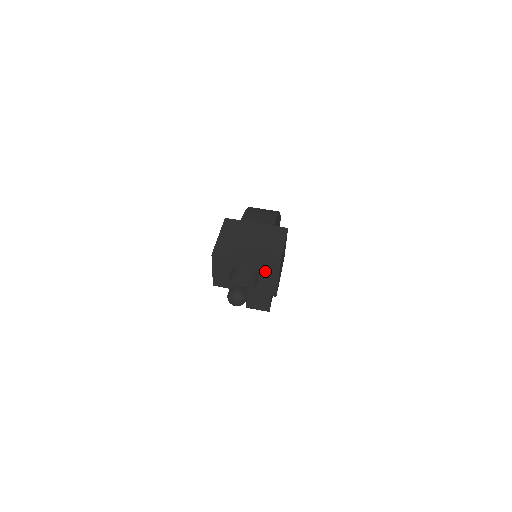
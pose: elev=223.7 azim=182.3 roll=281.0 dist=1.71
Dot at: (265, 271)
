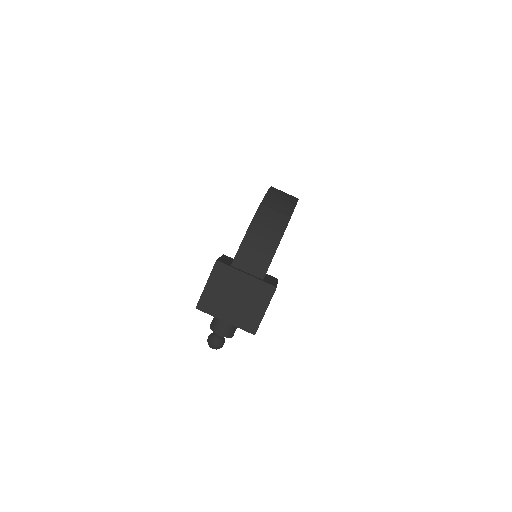
Dot at: occluded
